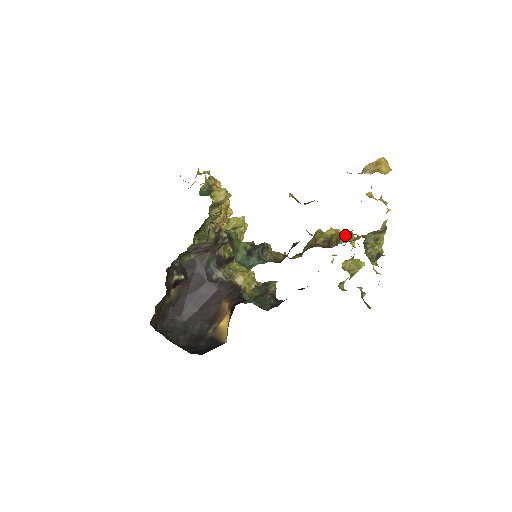
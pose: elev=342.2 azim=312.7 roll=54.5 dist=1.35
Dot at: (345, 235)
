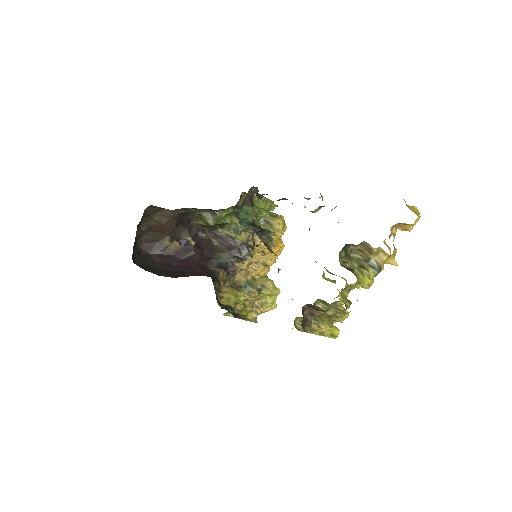
Dot at: occluded
